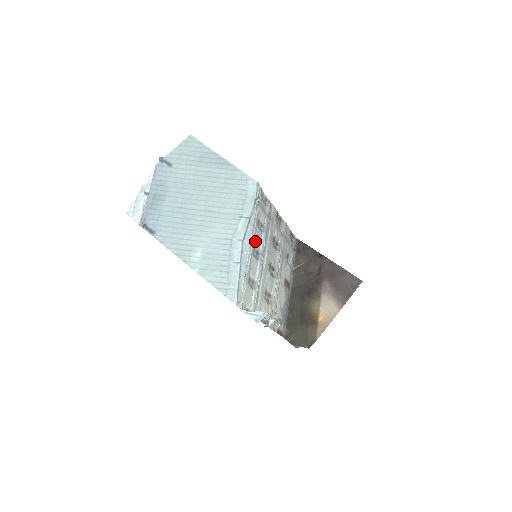
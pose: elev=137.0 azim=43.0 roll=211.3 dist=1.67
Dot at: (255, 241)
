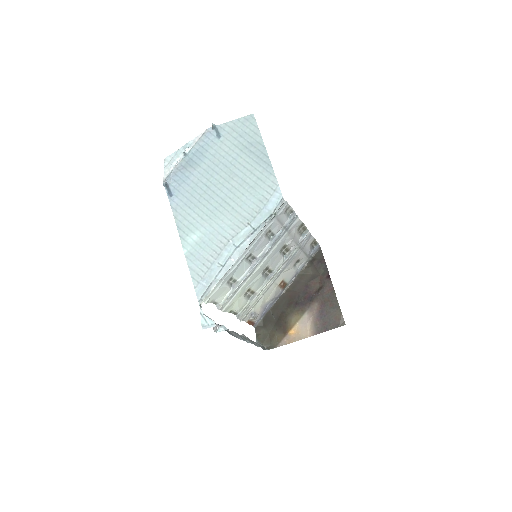
Dot at: (255, 248)
